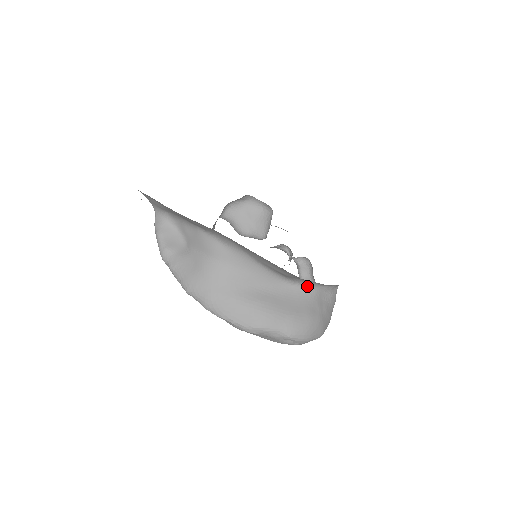
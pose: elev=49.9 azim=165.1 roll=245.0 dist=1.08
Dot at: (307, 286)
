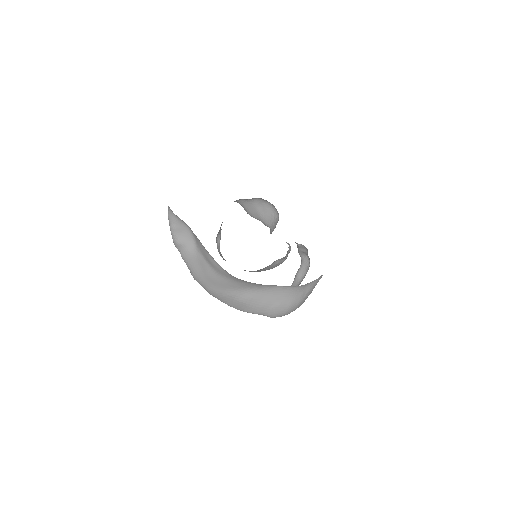
Dot at: (294, 286)
